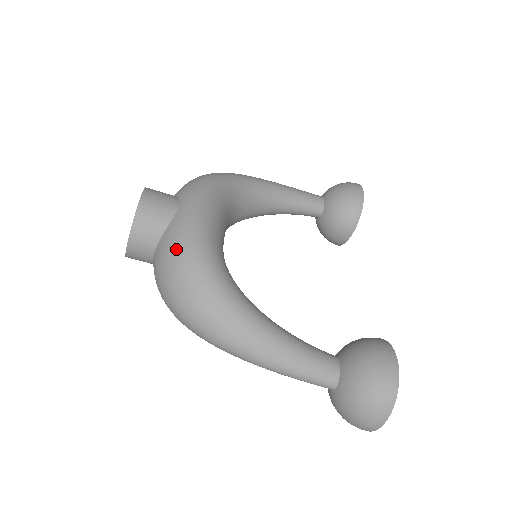
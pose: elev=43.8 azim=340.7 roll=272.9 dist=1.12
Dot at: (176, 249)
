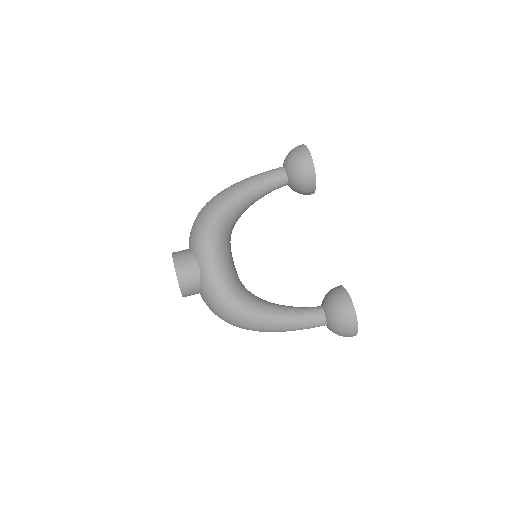
Dot at: (213, 300)
